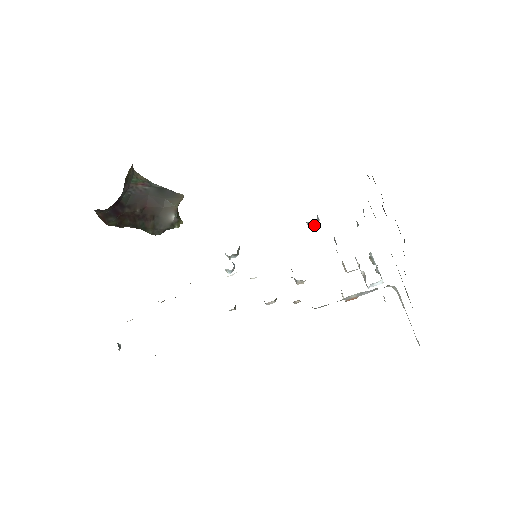
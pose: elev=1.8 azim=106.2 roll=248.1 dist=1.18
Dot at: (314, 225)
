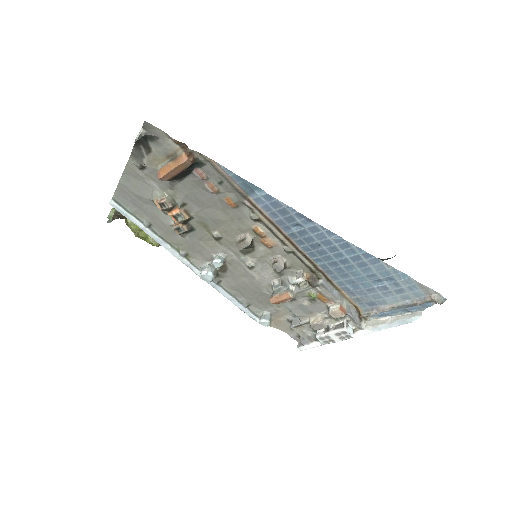
Dot at: (269, 319)
